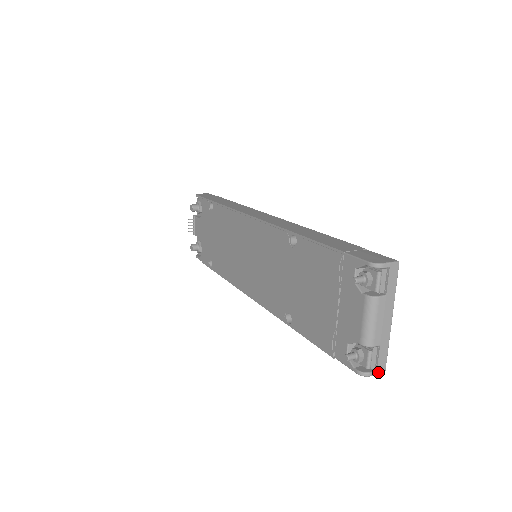
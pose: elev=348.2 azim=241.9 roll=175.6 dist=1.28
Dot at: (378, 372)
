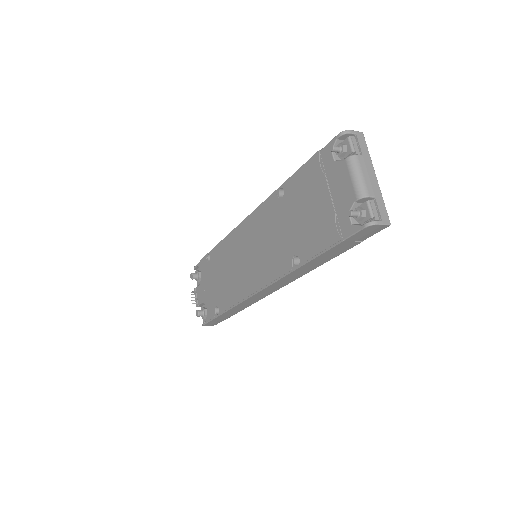
Dot at: (384, 222)
